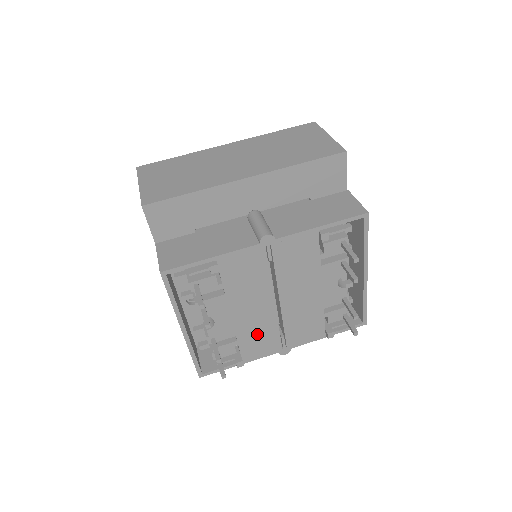
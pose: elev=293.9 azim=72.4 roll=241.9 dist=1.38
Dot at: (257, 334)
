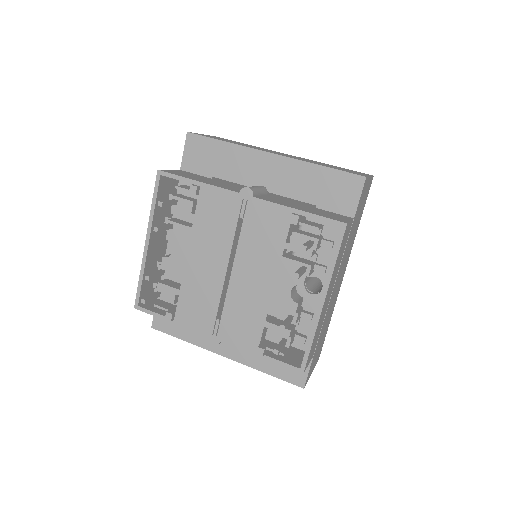
Dot at: (199, 296)
